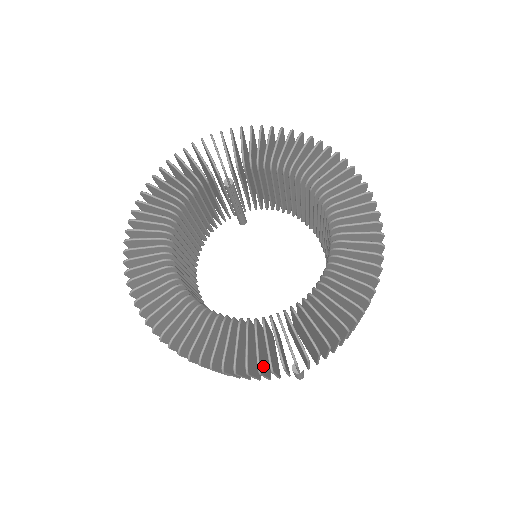
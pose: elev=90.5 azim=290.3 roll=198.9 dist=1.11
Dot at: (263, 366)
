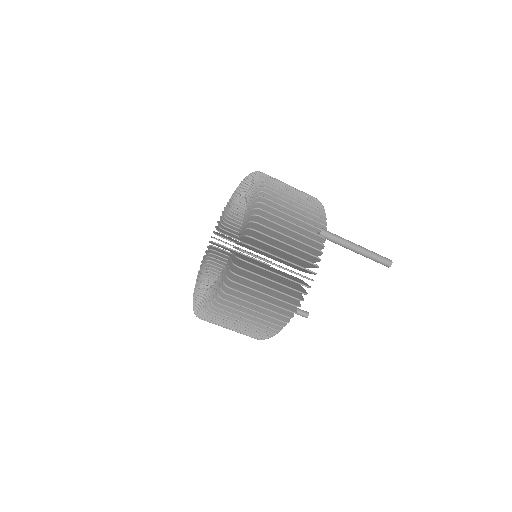
Dot at: (271, 231)
